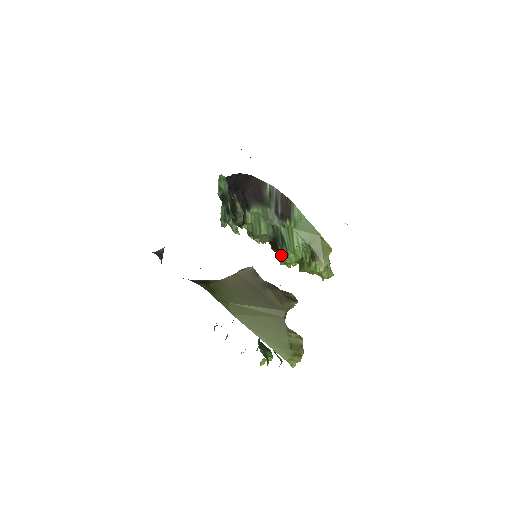
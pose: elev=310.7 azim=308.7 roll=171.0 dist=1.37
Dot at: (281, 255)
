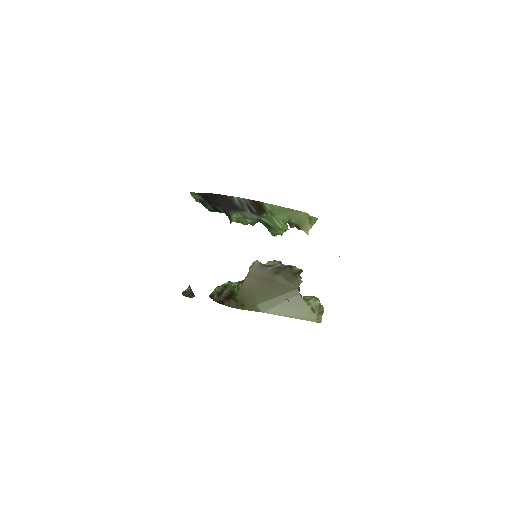
Dot at: (272, 233)
